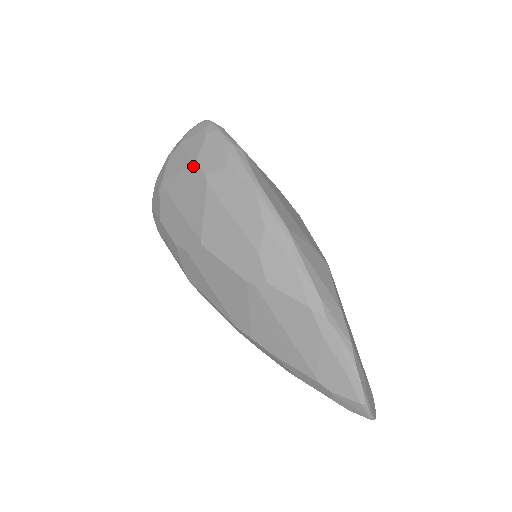
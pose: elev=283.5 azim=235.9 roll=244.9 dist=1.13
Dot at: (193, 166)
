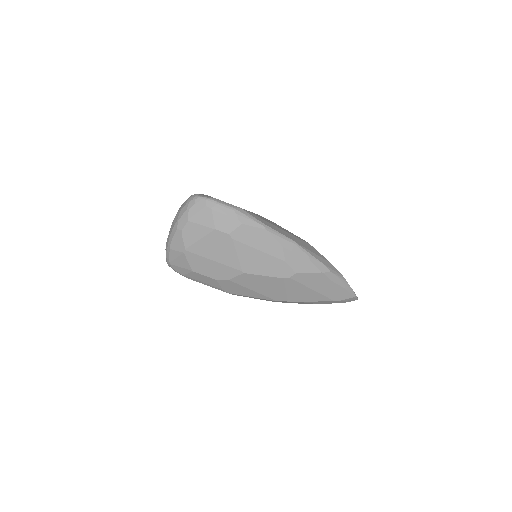
Dot at: (214, 232)
